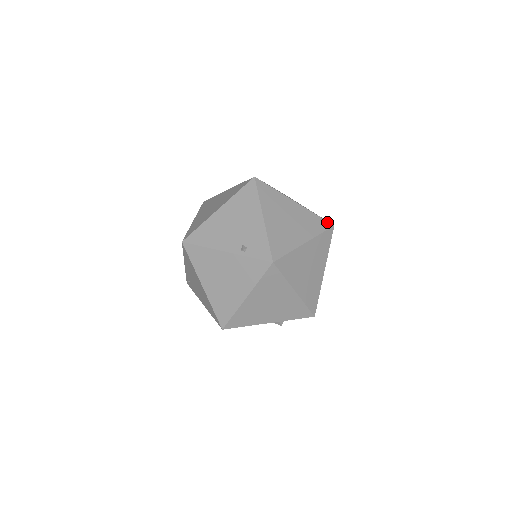
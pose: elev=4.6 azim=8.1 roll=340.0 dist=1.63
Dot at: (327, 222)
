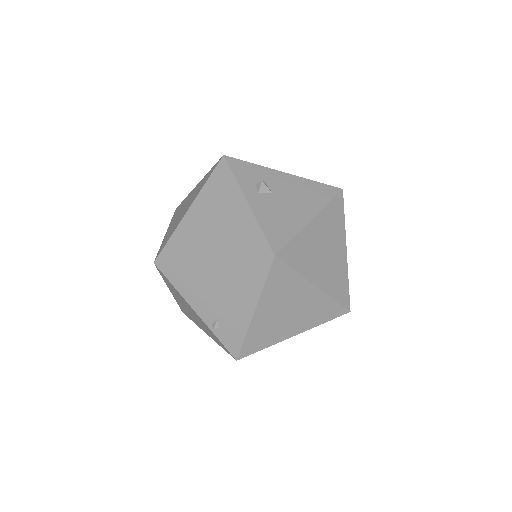
Dot at: (343, 309)
